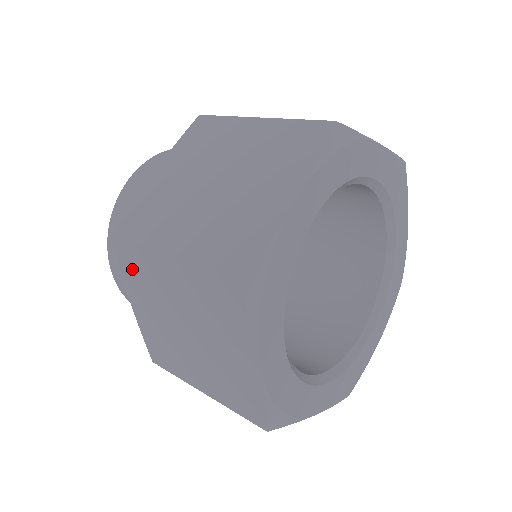
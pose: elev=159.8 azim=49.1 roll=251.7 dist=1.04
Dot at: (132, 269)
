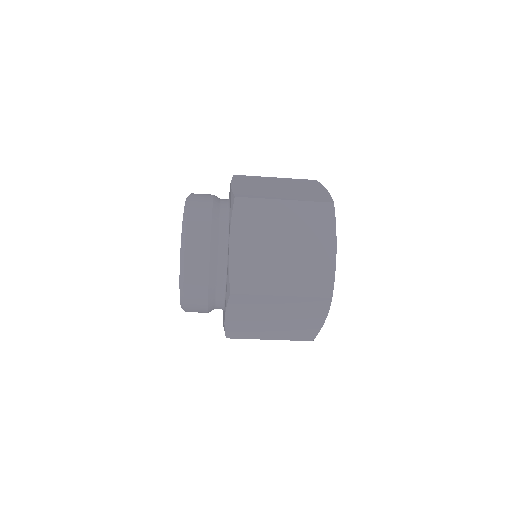
Dot at: (246, 216)
